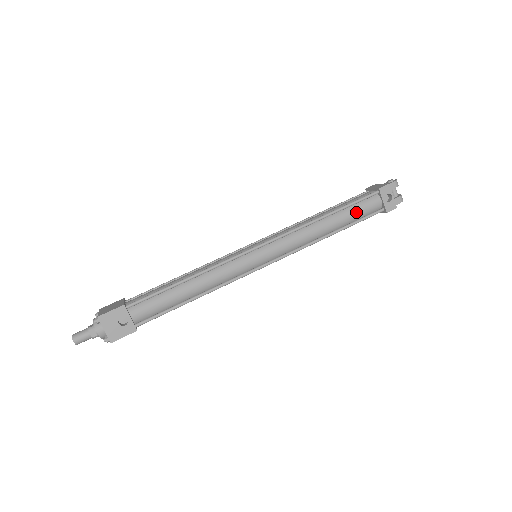
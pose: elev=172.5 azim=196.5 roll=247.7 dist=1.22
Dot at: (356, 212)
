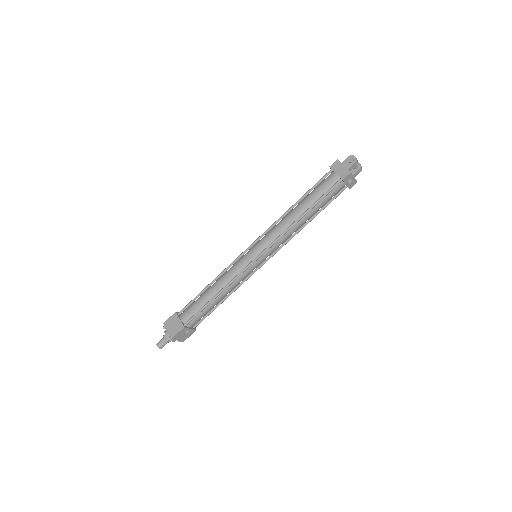
Dot at: (326, 201)
